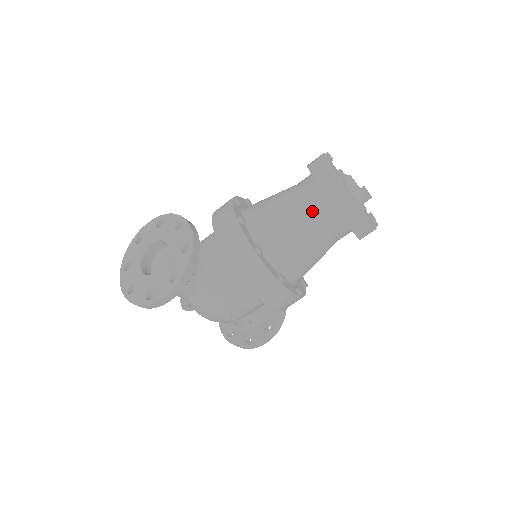
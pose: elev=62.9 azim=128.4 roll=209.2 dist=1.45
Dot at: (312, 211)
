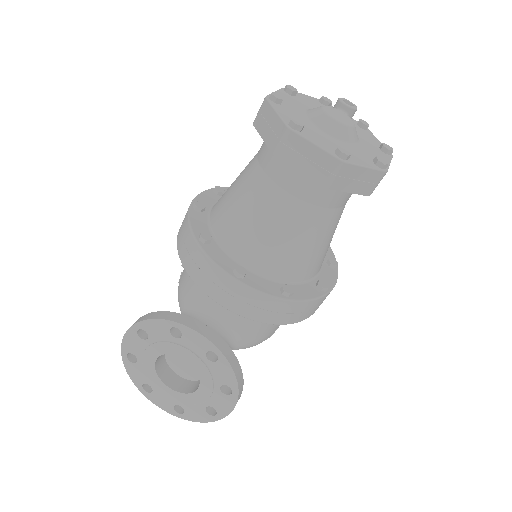
Dot at: (317, 205)
